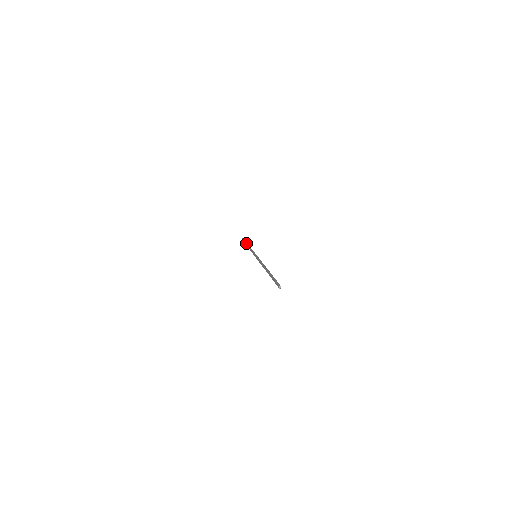
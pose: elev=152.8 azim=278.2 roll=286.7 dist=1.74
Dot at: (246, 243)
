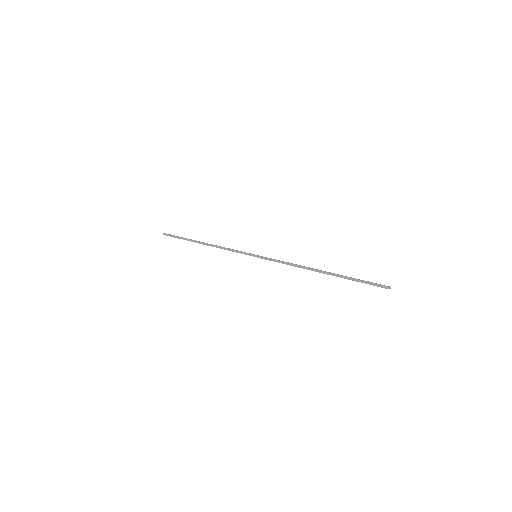
Dot at: occluded
